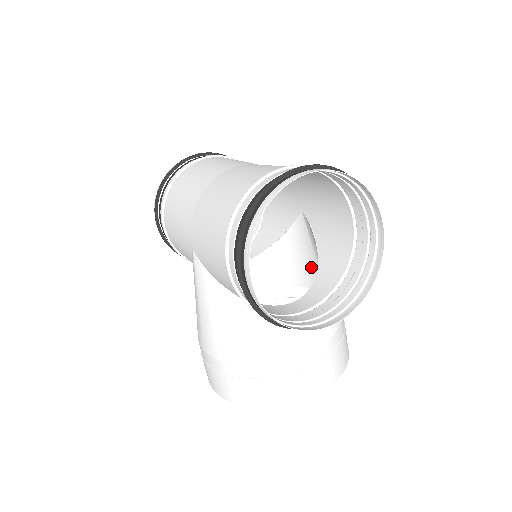
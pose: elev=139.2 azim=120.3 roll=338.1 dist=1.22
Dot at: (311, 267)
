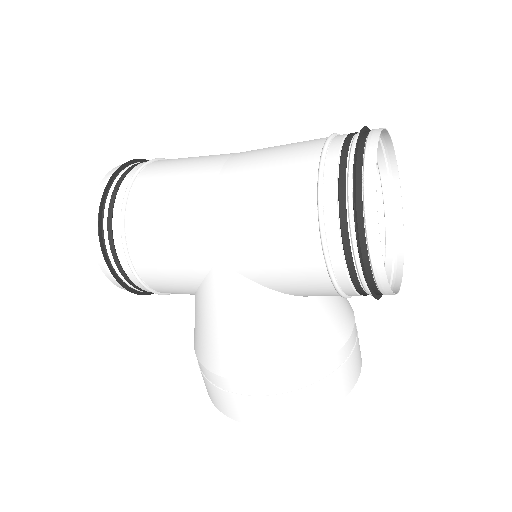
Dot at: occluded
